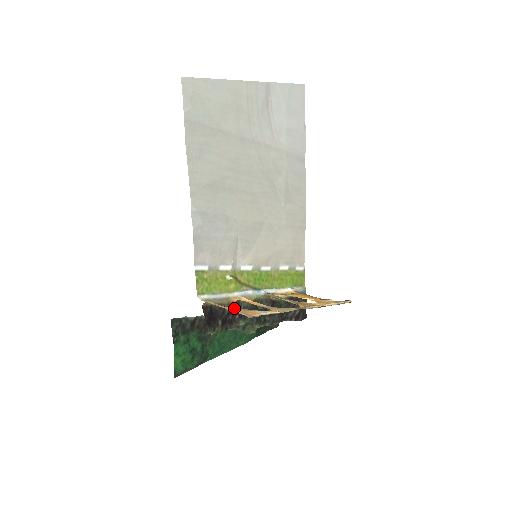
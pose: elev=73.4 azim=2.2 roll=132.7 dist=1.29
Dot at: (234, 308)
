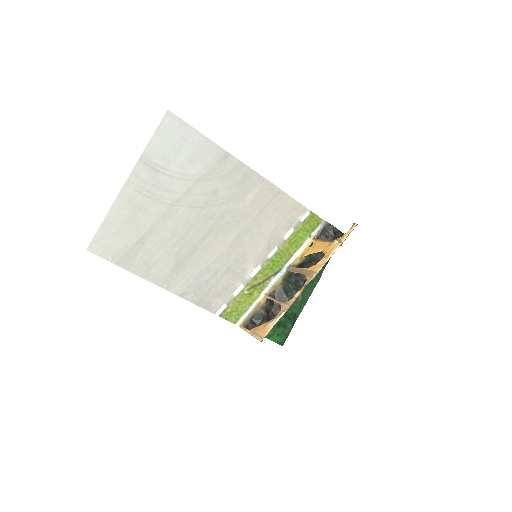
Dot at: (254, 331)
